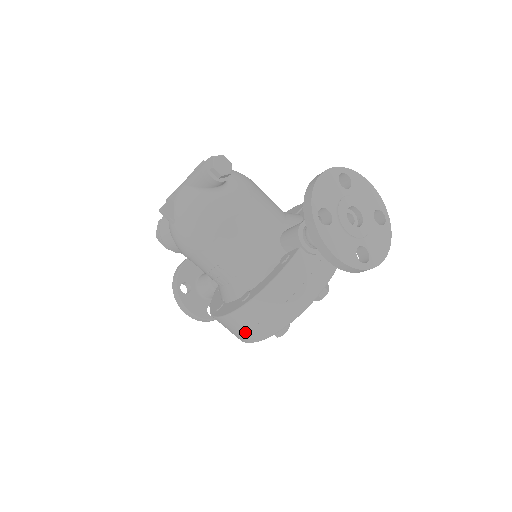
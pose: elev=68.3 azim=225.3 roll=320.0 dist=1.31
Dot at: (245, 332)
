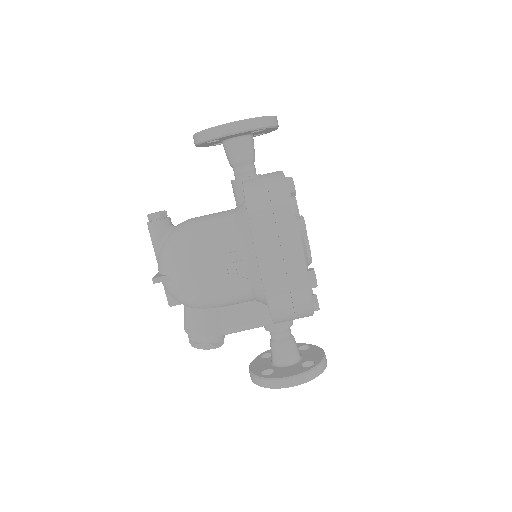
Dot at: (285, 257)
